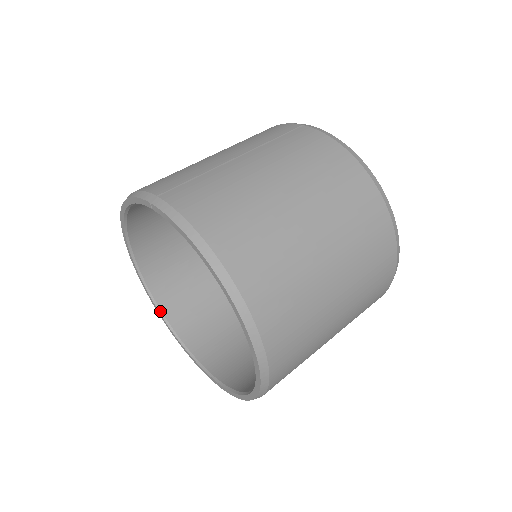
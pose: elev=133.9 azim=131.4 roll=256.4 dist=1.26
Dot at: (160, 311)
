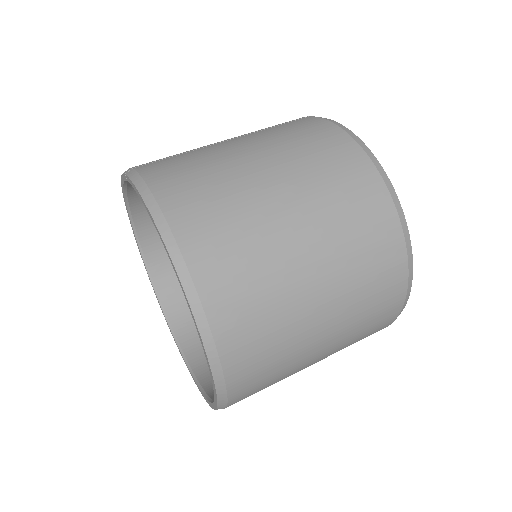
Dot at: (167, 318)
